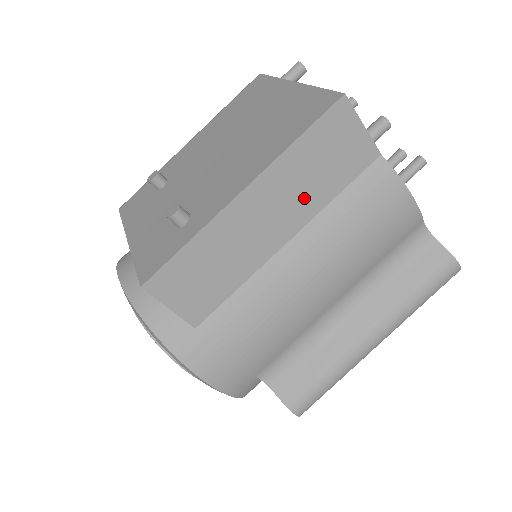
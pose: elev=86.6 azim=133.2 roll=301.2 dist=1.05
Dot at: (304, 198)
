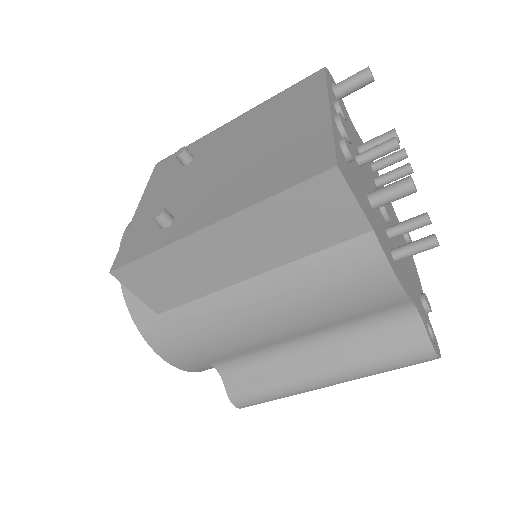
Dot at: (276, 246)
